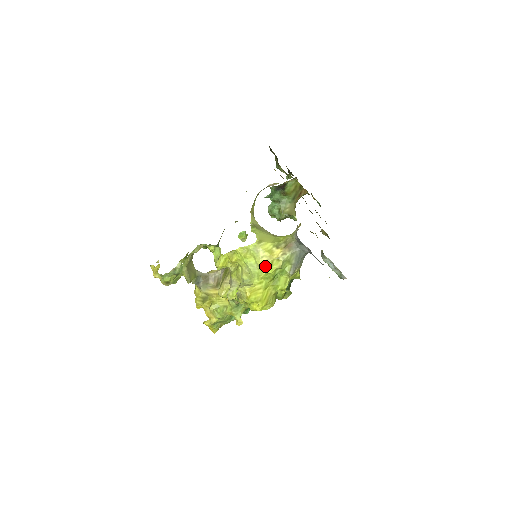
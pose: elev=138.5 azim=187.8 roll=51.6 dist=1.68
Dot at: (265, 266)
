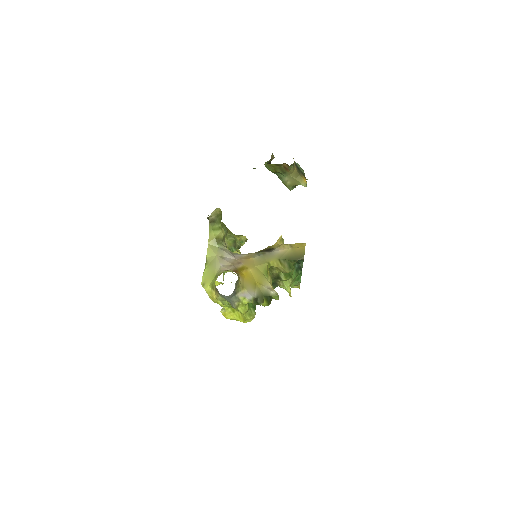
Dot at: occluded
